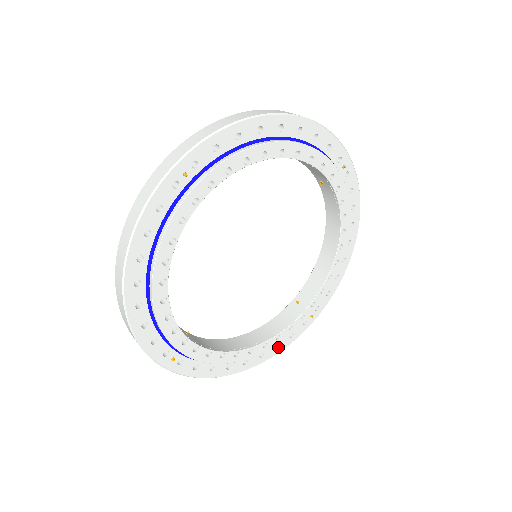
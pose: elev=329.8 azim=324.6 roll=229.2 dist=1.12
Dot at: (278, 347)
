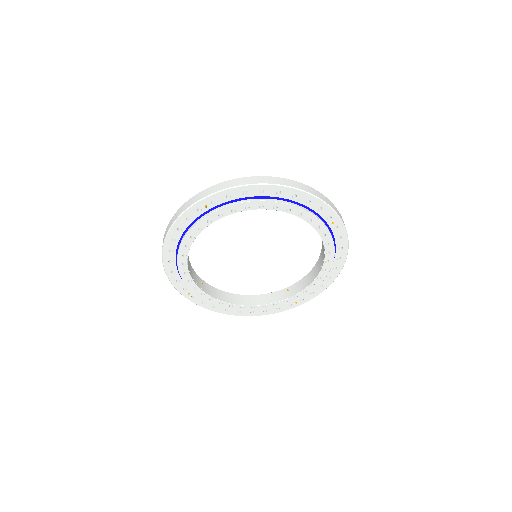
Dot at: (266, 312)
